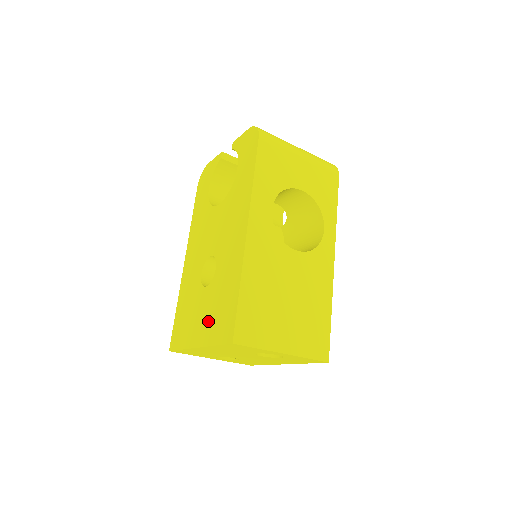
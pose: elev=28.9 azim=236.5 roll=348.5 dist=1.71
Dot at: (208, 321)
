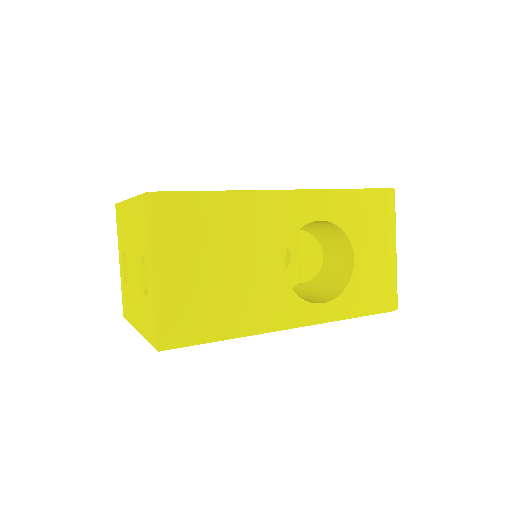
Dot at: occluded
